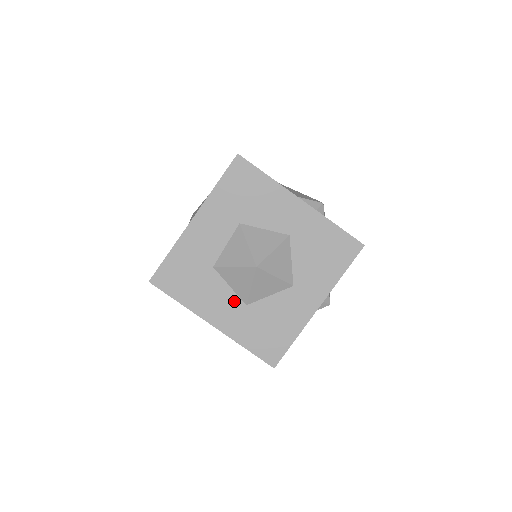
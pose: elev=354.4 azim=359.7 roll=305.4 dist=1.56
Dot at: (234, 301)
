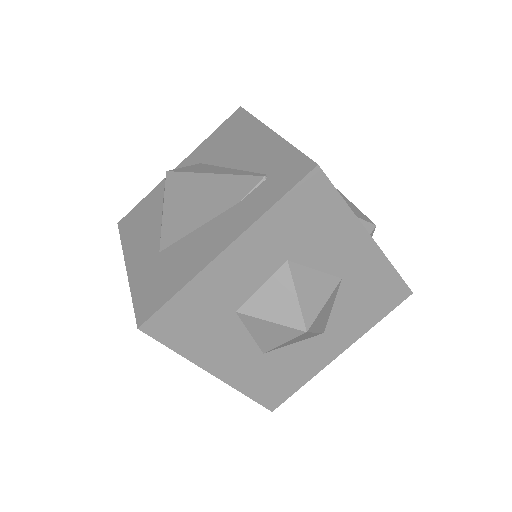
Dot at: (250, 349)
